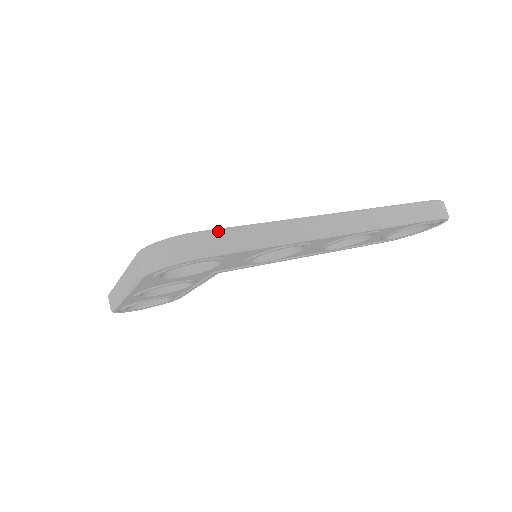
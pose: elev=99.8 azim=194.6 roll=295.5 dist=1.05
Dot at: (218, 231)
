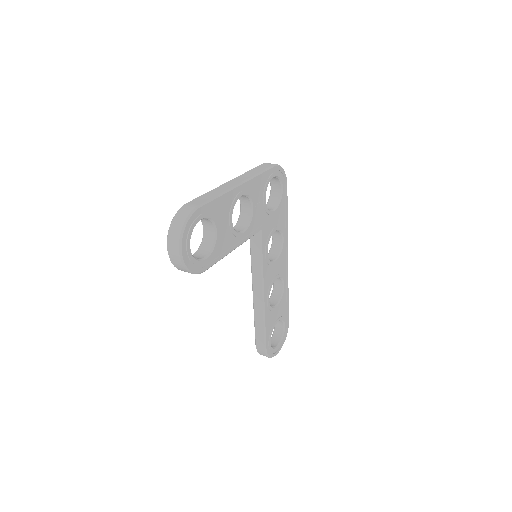
Dot at: occluded
